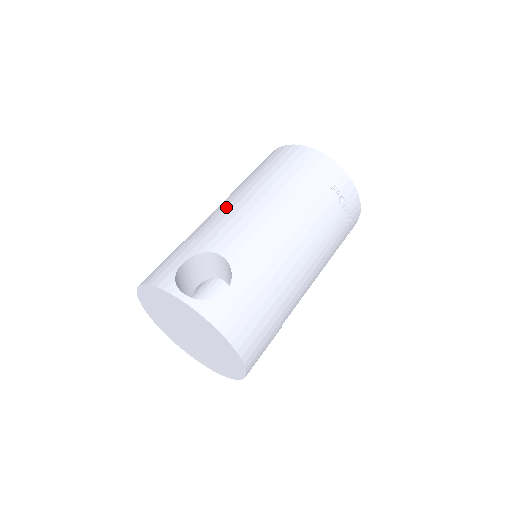
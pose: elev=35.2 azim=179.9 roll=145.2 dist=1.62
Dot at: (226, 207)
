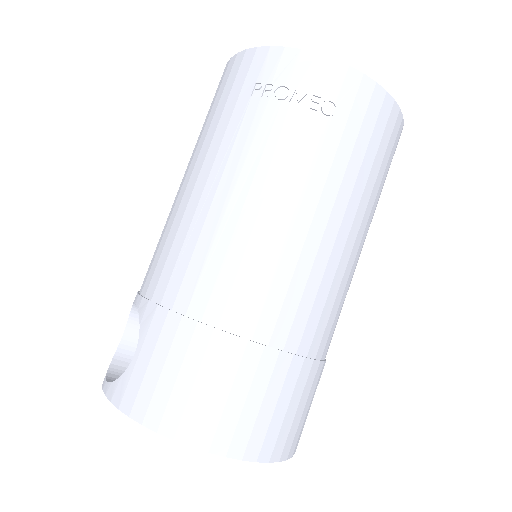
Dot at: occluded
